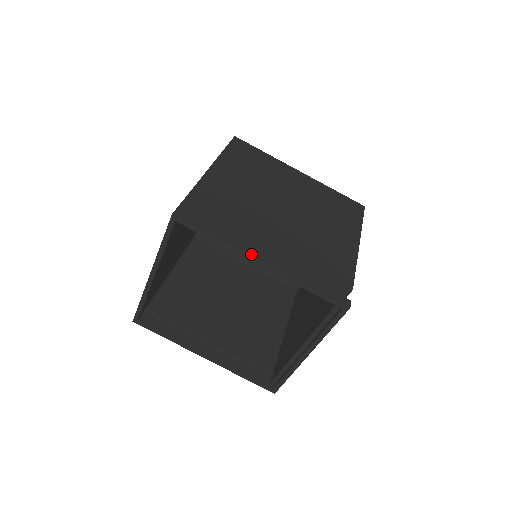
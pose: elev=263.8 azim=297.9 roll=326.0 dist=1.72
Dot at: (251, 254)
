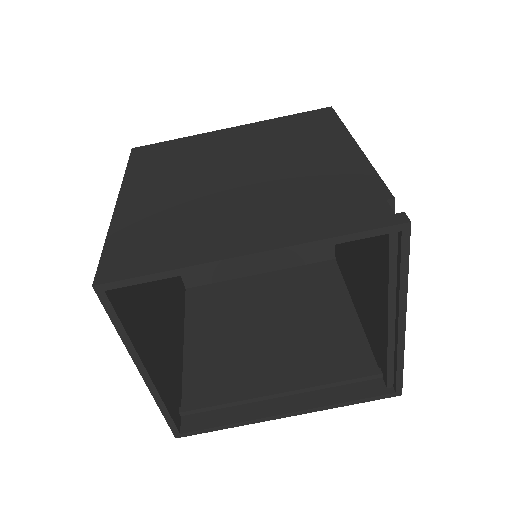
Dot at: (229, 256)
